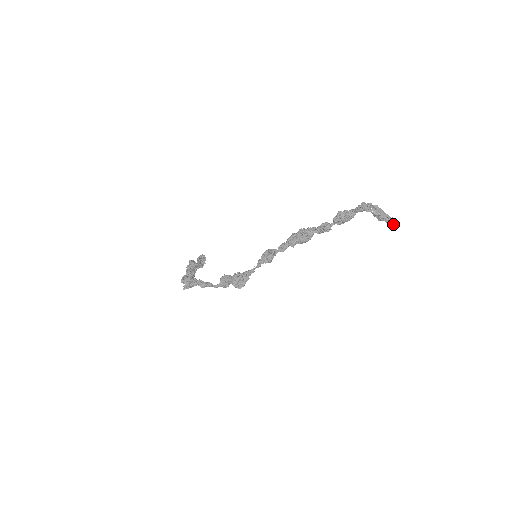
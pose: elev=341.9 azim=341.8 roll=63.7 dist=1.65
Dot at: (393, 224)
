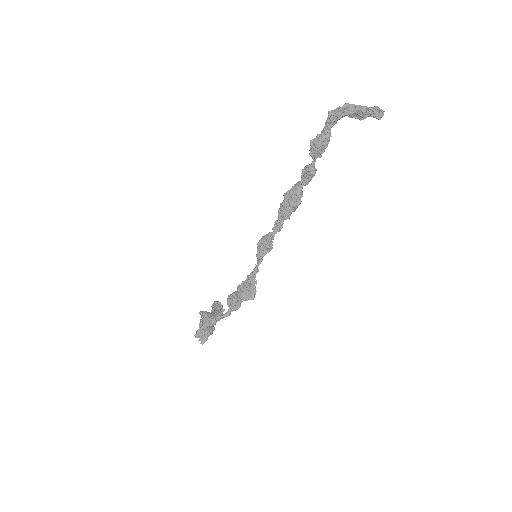
Dot at: (380, 112)
